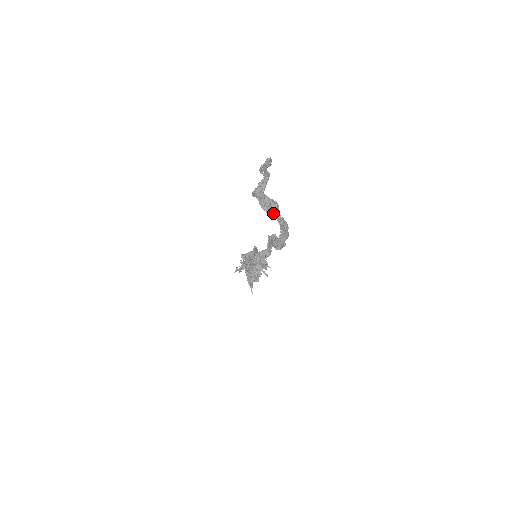
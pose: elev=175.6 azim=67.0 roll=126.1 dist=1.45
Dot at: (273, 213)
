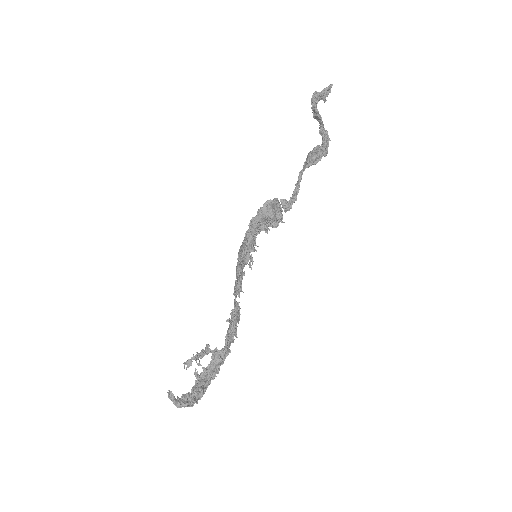
Dot at: occluded
